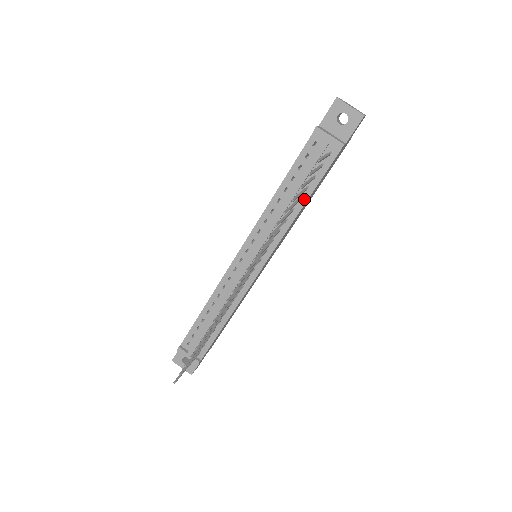
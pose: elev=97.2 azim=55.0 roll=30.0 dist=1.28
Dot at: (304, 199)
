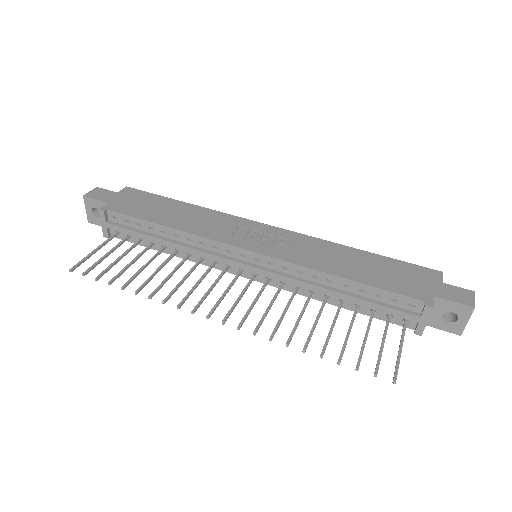
Dot at: (345, 305)
